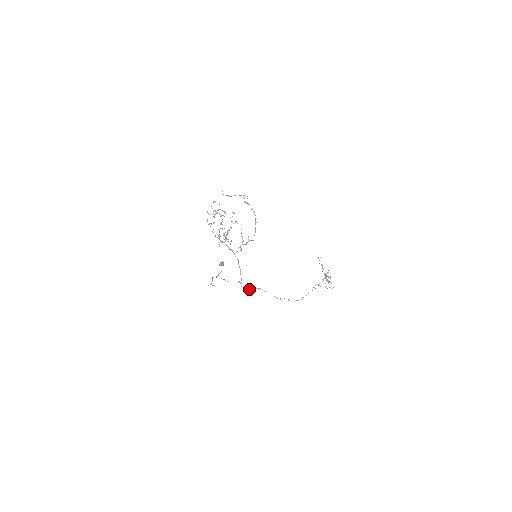
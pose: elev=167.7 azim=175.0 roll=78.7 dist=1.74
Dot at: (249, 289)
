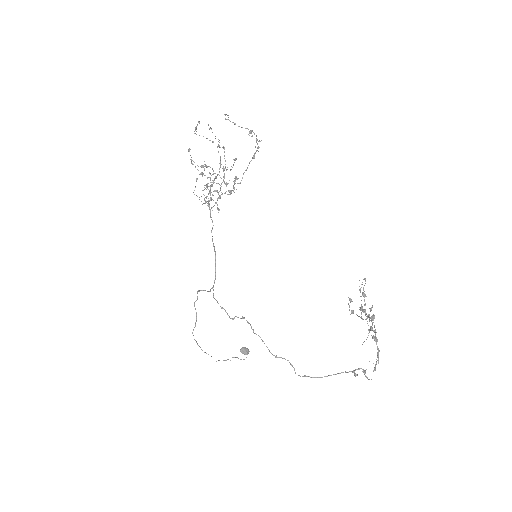
Dot at: occluded
